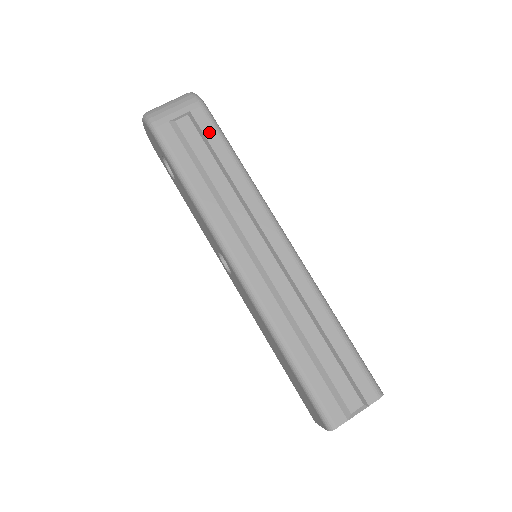
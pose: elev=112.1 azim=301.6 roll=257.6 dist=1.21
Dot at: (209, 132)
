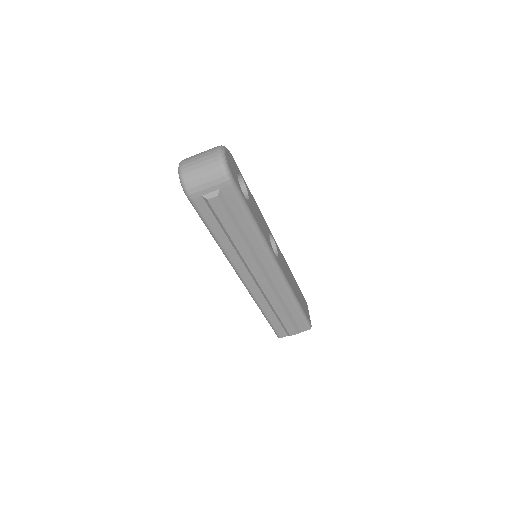
Dot at: (233, 204)
